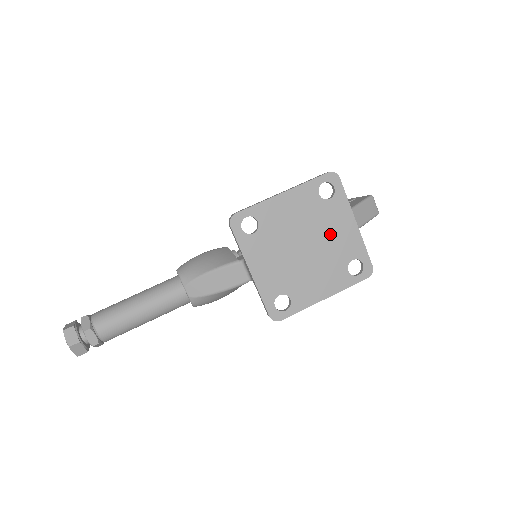
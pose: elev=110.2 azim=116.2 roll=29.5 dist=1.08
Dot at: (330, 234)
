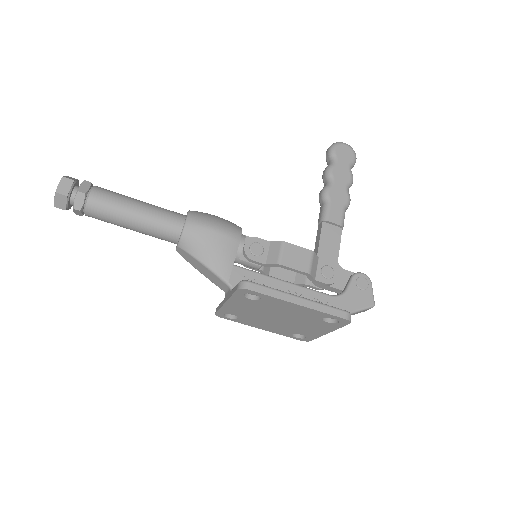
Dot at: (303, 326)
